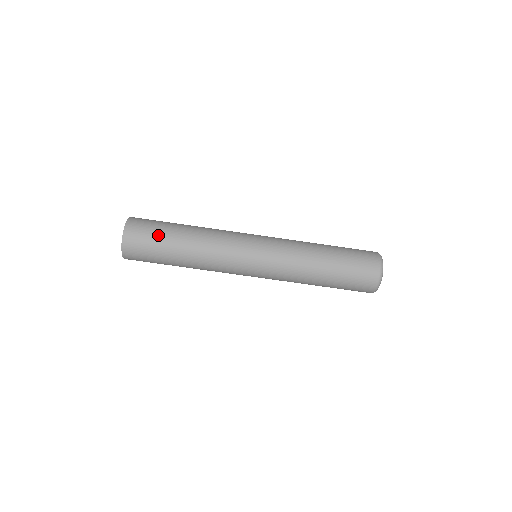
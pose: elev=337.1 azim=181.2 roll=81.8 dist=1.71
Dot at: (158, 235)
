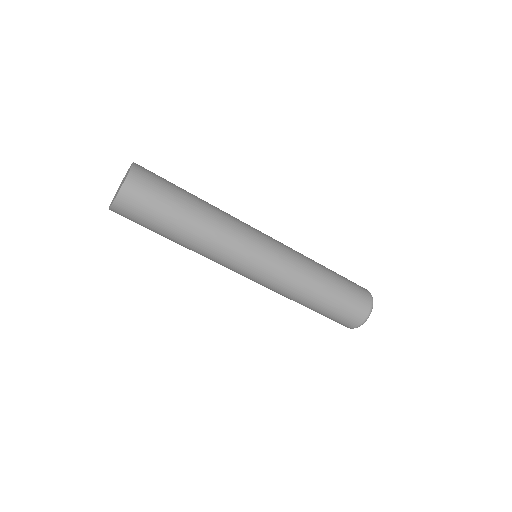
Dot at: (155, 219)
